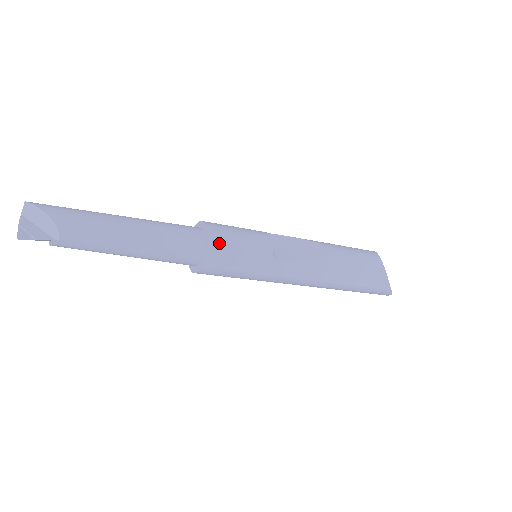
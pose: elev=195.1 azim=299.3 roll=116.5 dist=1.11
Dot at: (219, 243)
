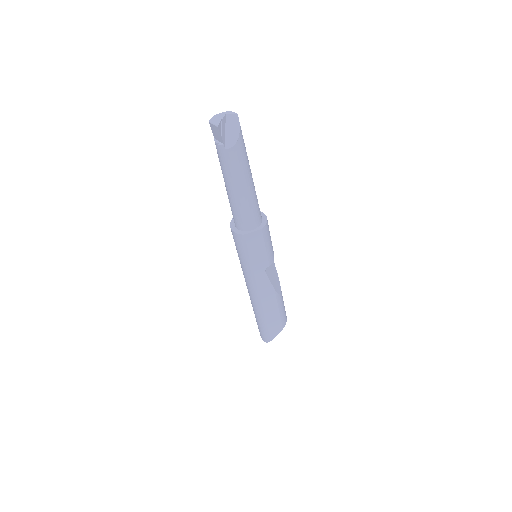
Dot at: (263, 235)
